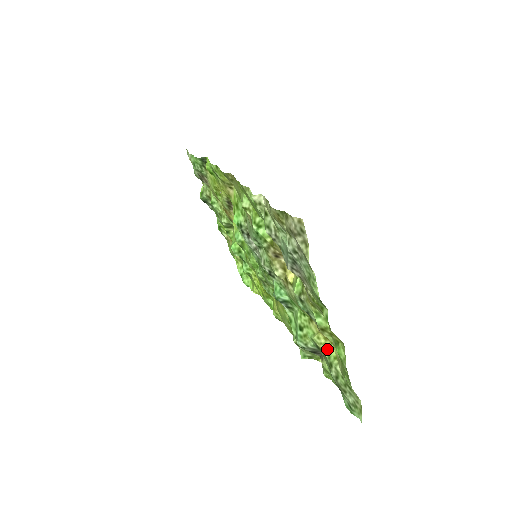
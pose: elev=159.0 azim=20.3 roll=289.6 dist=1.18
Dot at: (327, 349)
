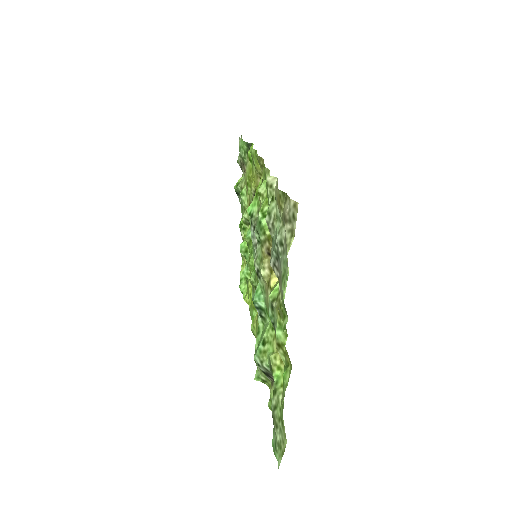
Dot at: (279, 373)
